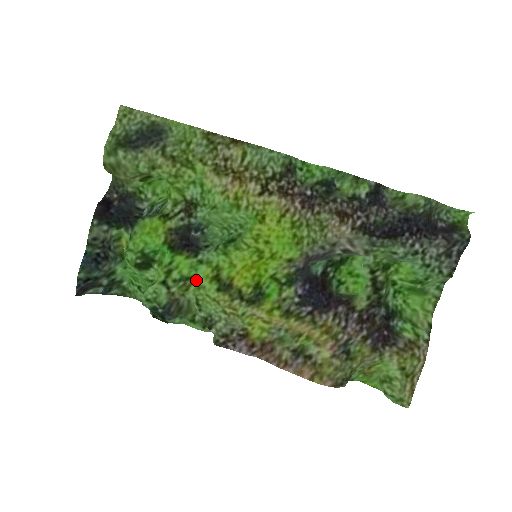
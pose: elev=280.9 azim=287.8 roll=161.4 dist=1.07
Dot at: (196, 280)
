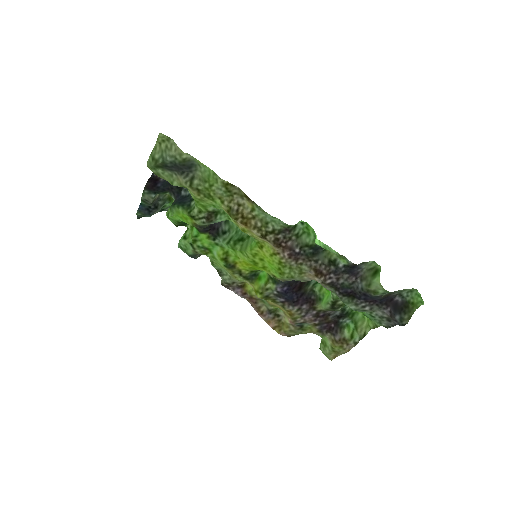
Dot at: (212, 252)
